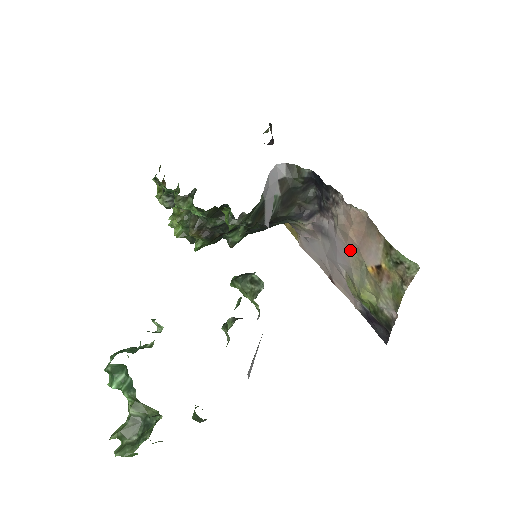
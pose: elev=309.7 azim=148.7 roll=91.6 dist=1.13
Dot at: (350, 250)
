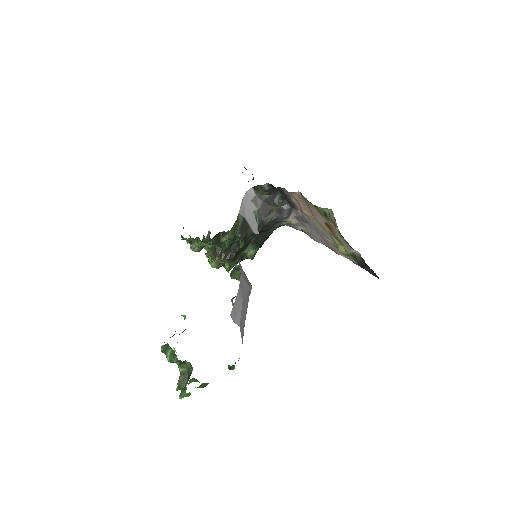
Dot at: (315, 223)
